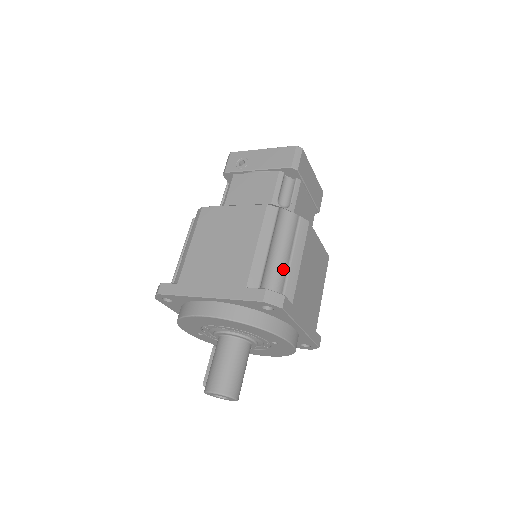
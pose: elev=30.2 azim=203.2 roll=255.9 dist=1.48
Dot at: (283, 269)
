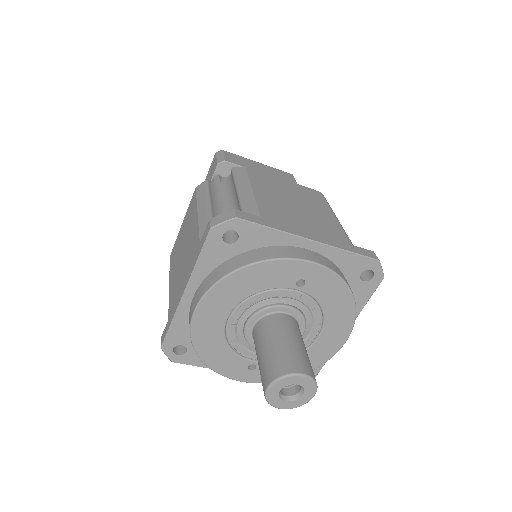
Dot at: (238, 208)
